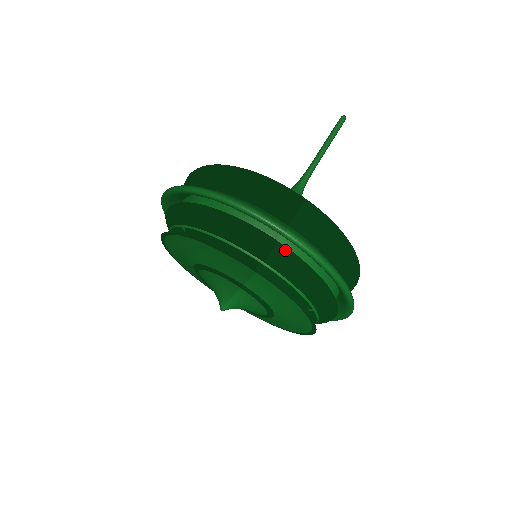
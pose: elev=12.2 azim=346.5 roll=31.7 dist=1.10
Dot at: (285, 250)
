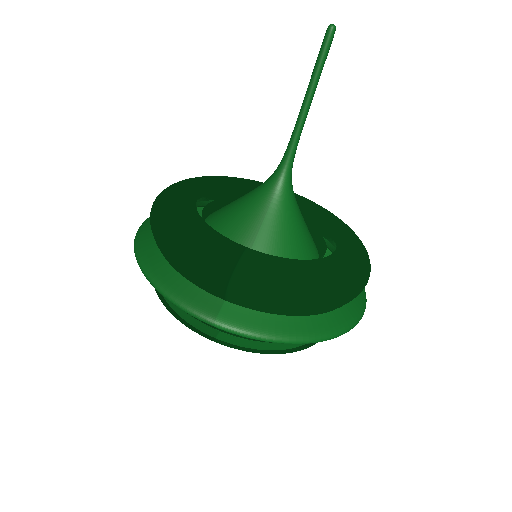
Dot at: occluded
